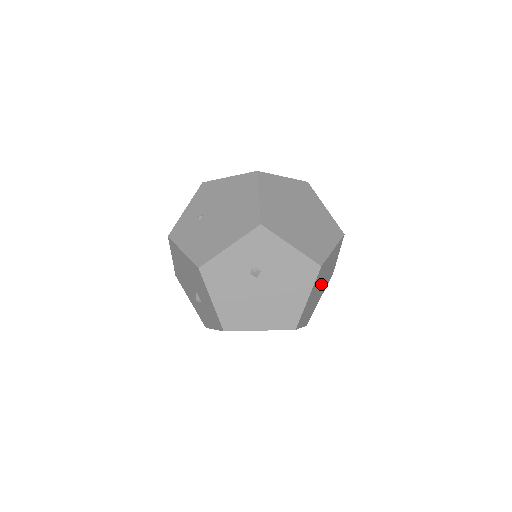
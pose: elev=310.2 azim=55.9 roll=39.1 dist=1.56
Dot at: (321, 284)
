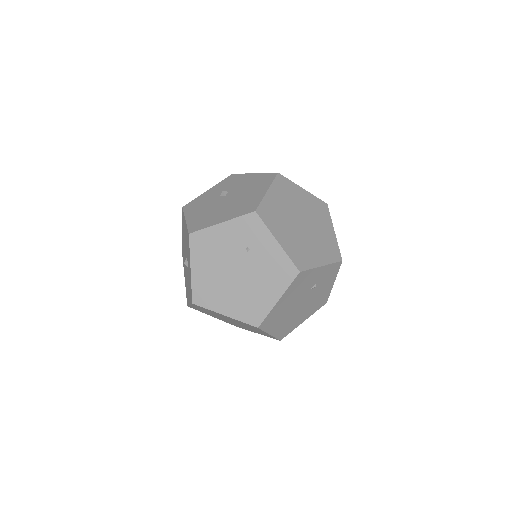
Dot at: (303, 223)
